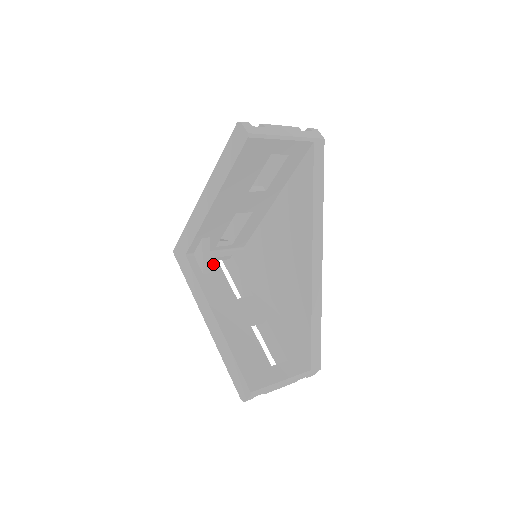
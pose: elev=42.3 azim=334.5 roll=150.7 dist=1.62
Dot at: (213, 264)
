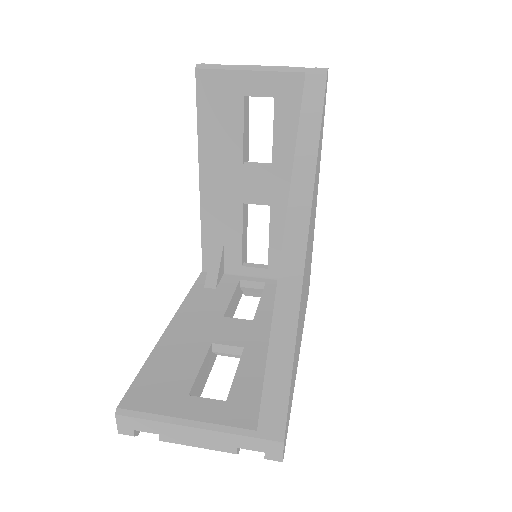
Dot at: (228, 283)
